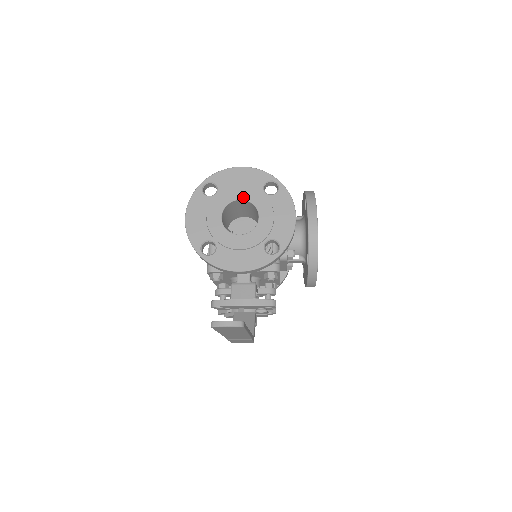
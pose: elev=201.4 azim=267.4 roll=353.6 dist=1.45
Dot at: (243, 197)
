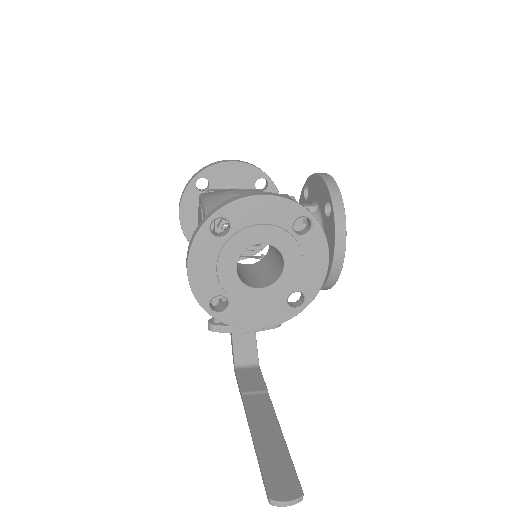
Dot at: (266, 240)
